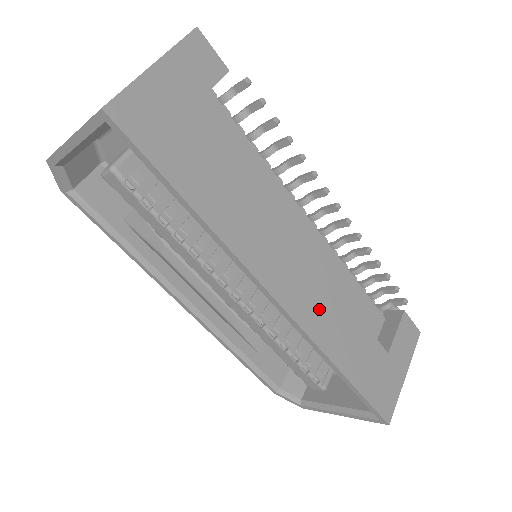
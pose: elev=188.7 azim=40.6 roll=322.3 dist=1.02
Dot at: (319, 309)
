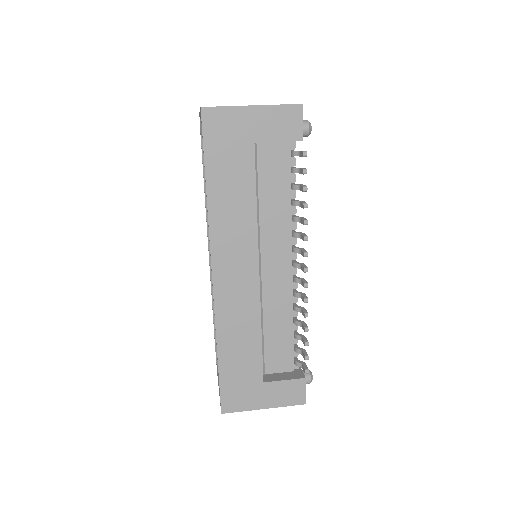
Dot at: (237, 307)
